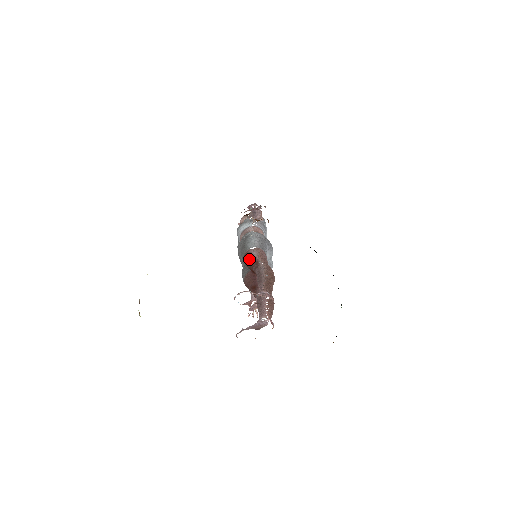
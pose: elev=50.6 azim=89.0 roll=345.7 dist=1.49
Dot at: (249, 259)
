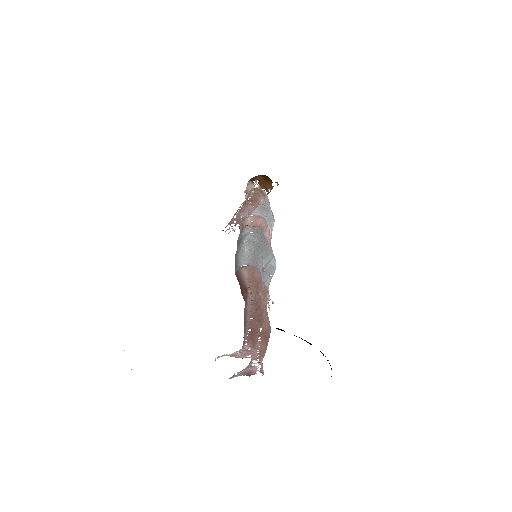
Dot at: (239, 282)
